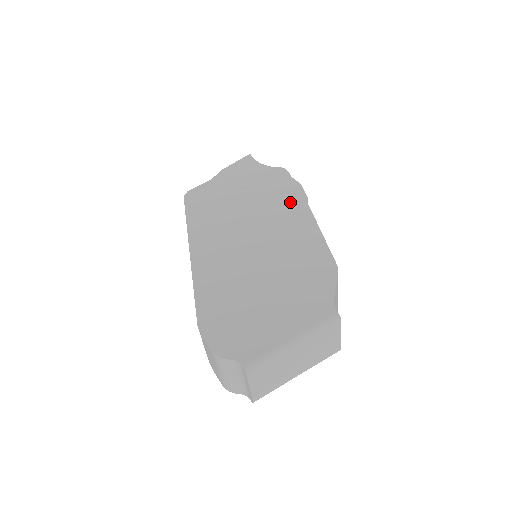
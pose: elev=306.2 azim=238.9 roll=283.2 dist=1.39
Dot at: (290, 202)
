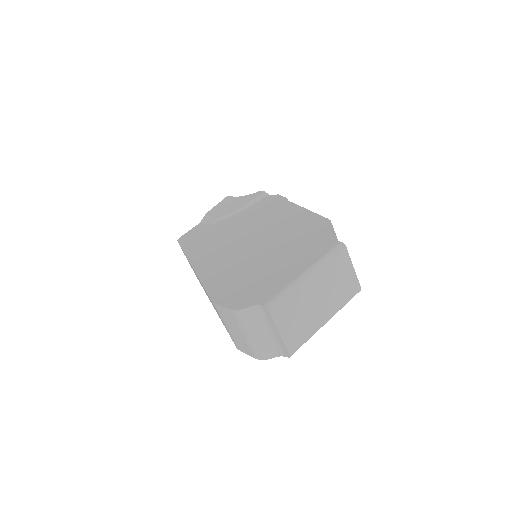
Dot at: (273, 206)
